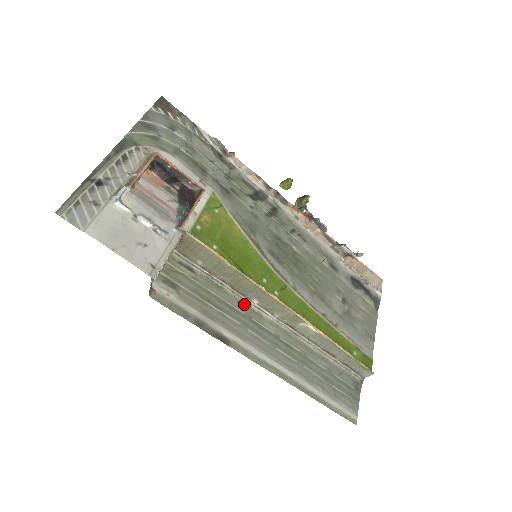
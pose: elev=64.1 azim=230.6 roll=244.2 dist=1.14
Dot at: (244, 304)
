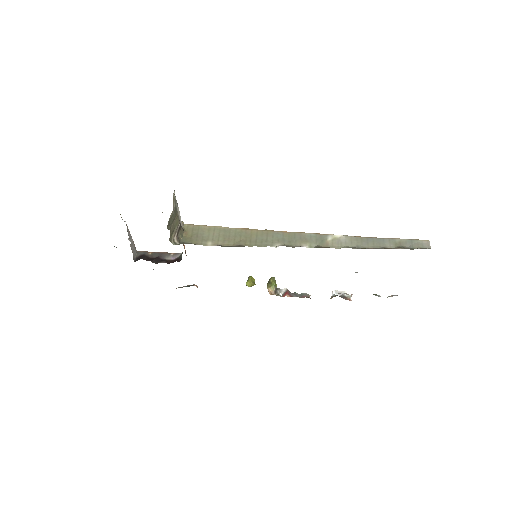
Dot at: occluded
